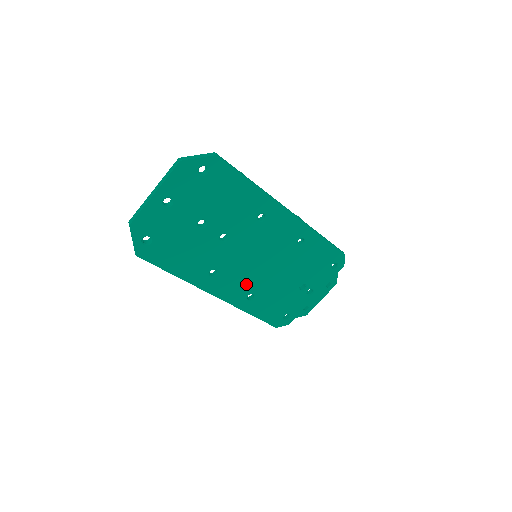
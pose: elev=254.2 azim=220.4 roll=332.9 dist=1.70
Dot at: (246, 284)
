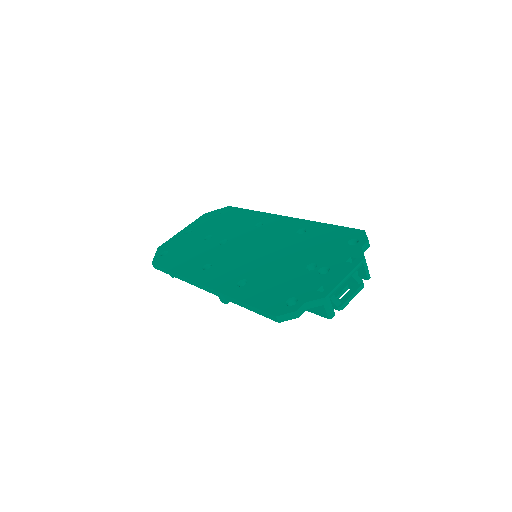
Dot at: (238, 272)
